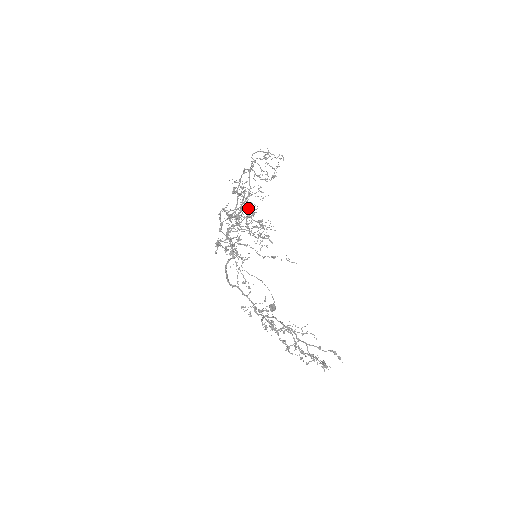
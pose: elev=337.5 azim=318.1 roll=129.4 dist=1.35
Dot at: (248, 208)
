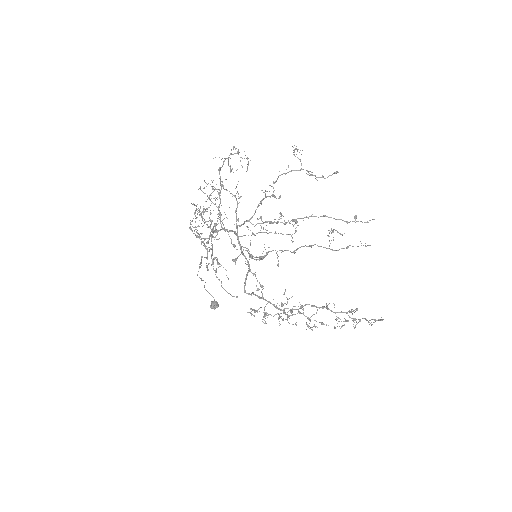
Dot at: (195, 210)
